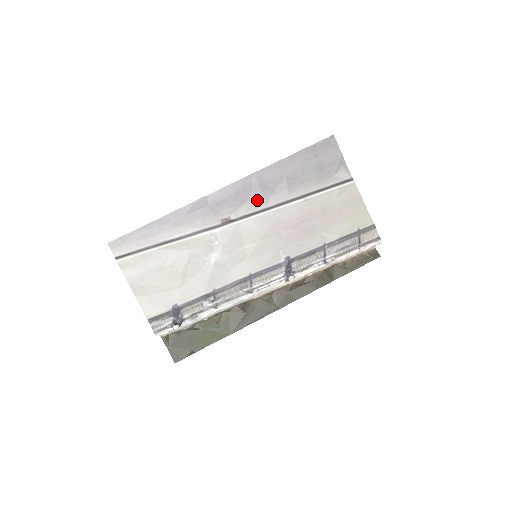
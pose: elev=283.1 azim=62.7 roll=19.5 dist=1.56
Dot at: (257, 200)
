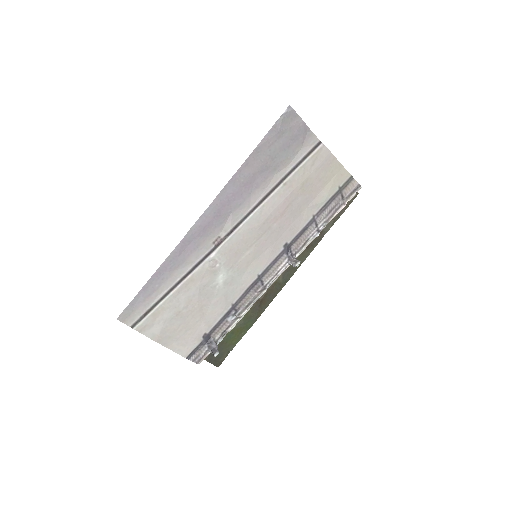
Dot at: (239, 208)
